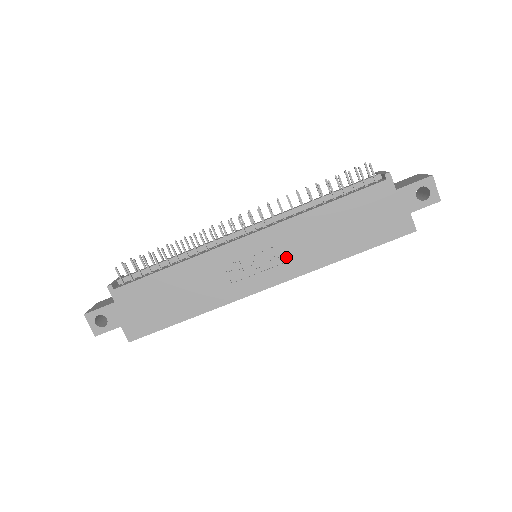
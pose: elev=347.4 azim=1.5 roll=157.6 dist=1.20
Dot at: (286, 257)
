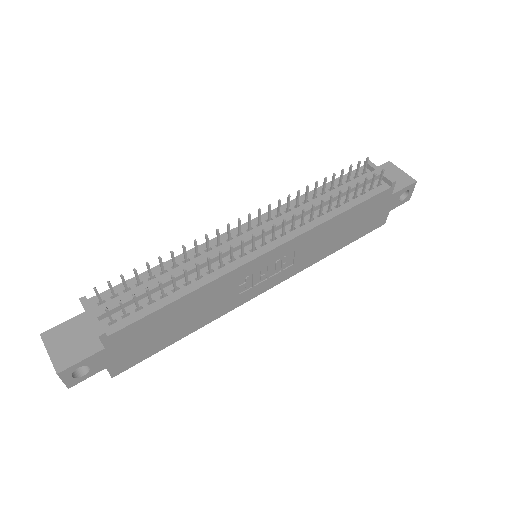
Dot at: (293, 261)
